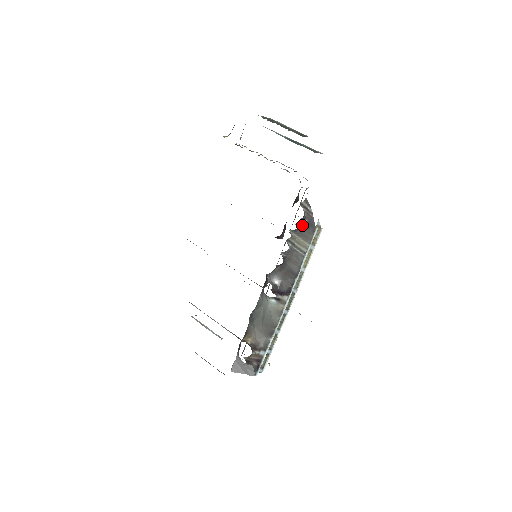
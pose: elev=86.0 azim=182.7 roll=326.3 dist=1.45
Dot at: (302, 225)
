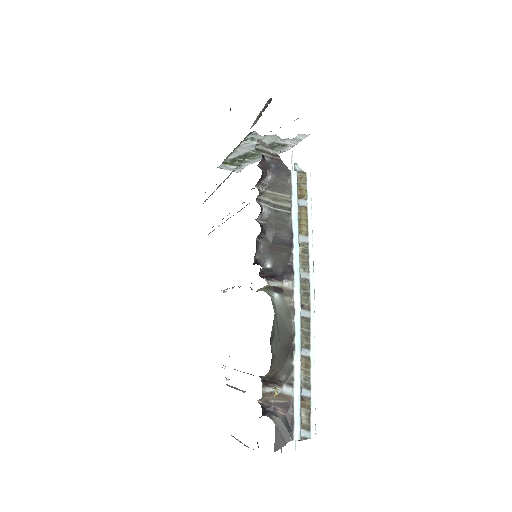
Dot at: (268, 173)
